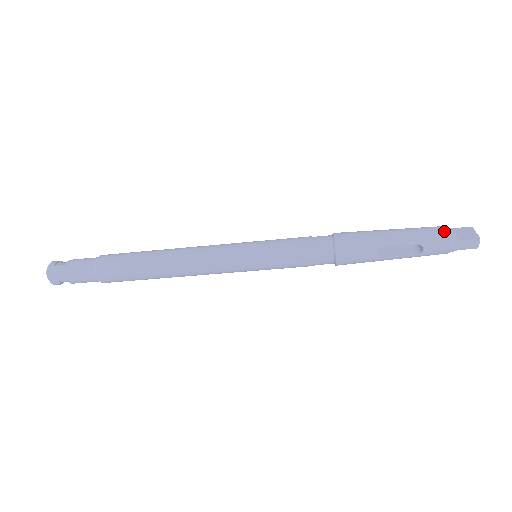
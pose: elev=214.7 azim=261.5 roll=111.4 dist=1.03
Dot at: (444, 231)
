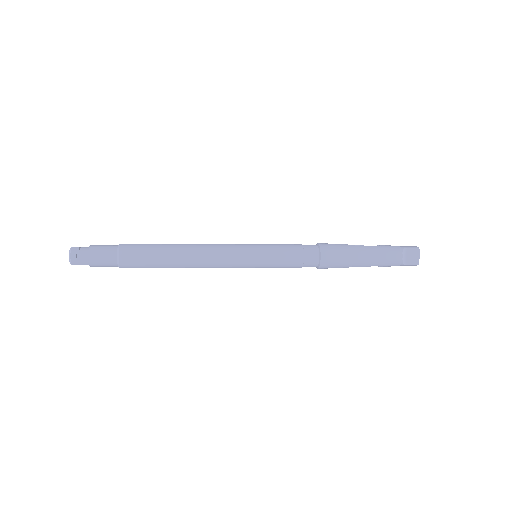
Dot at: (399, 260)
